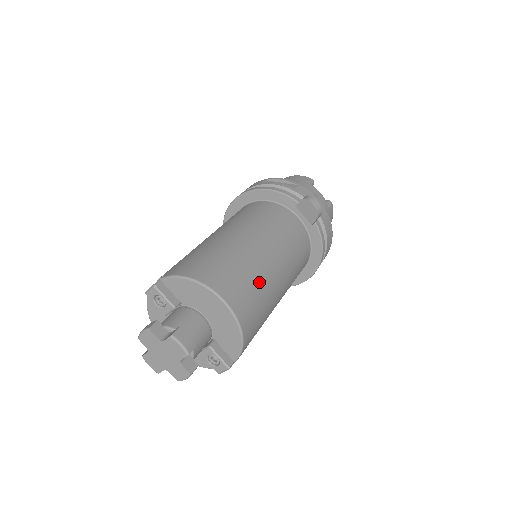
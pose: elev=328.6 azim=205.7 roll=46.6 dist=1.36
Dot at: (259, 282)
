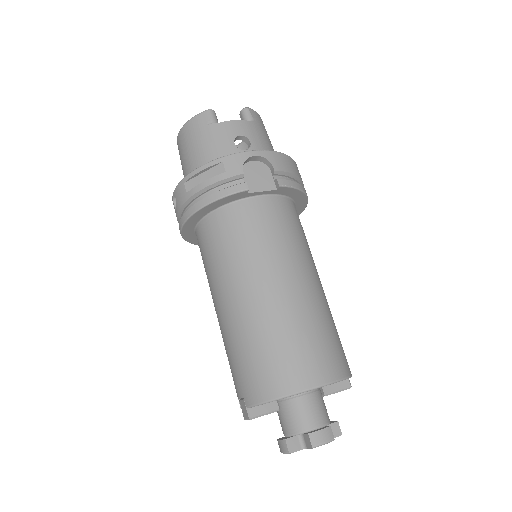
Dot at: (312, 323)
